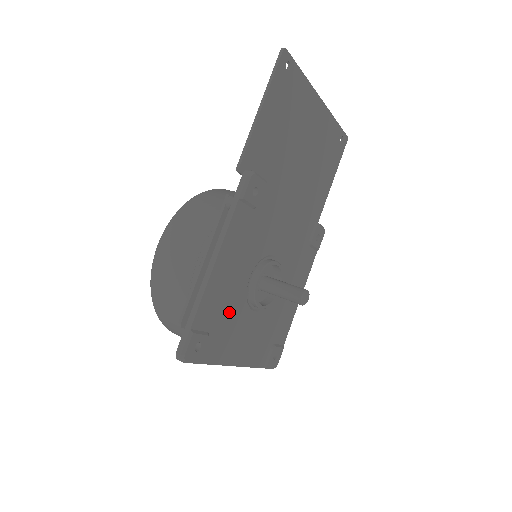
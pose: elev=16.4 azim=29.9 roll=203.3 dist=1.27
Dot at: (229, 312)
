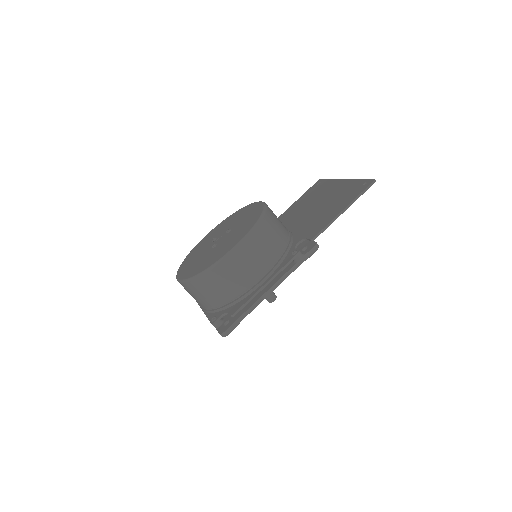
Dot at: occluded
